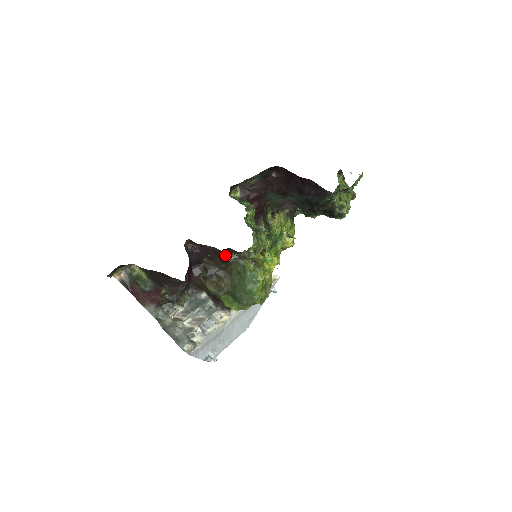
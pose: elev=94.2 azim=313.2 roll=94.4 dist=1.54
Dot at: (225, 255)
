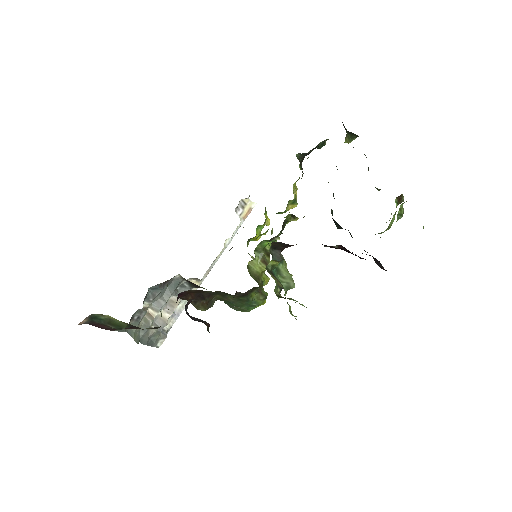
Dot at: occluded
